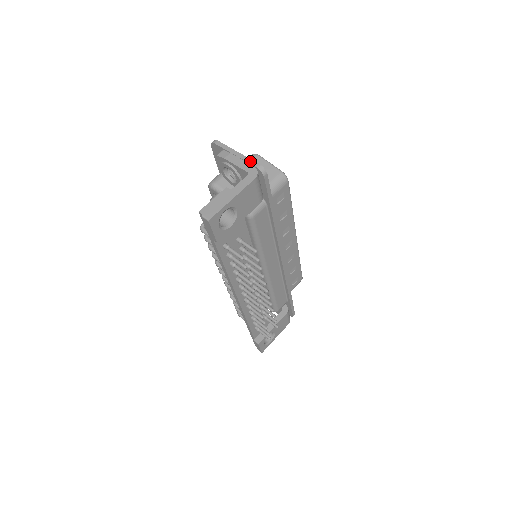
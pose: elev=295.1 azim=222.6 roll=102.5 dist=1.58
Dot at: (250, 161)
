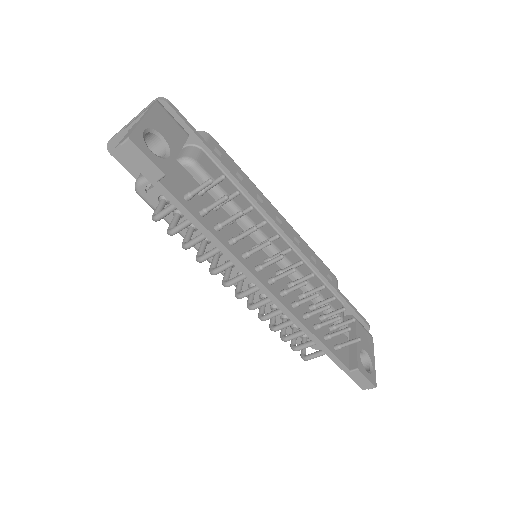
Dot at: occluded
